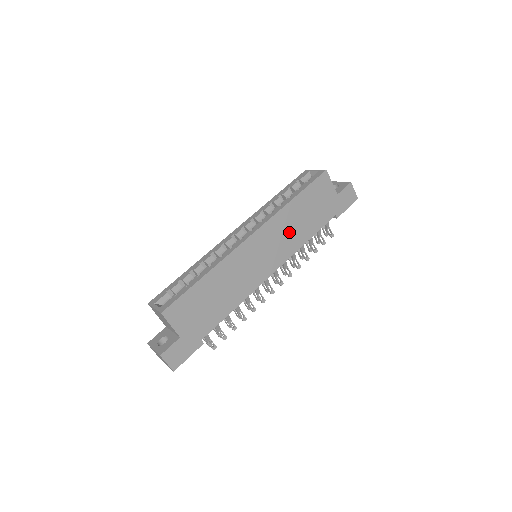
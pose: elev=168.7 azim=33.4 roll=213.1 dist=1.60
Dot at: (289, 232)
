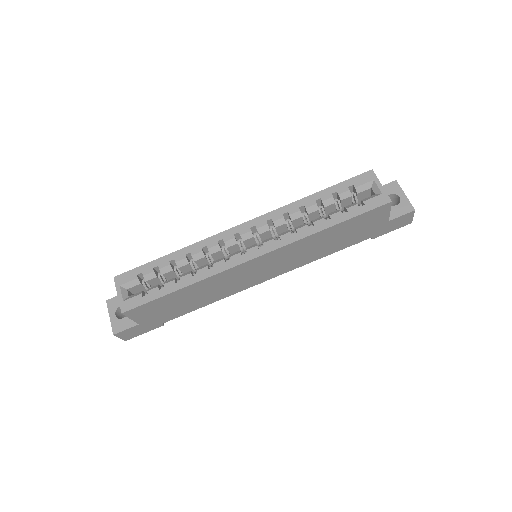
Dot at: (305, 253)
